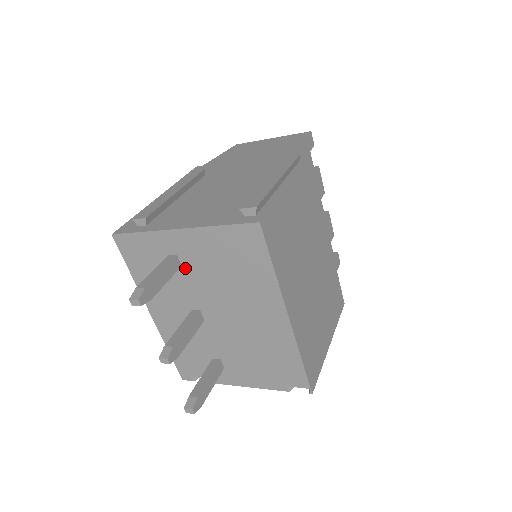
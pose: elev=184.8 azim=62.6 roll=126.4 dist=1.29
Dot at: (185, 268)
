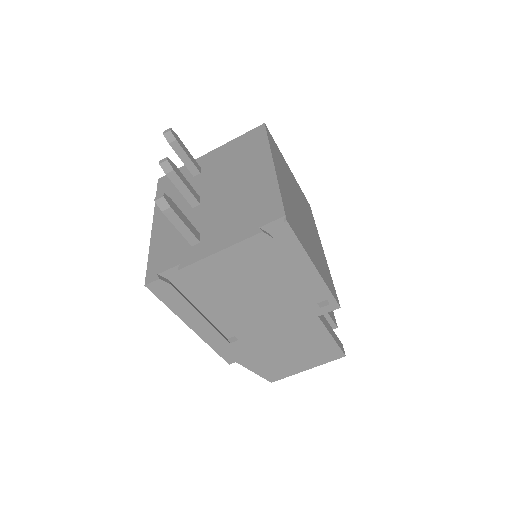
Dot at: (203, 173)
